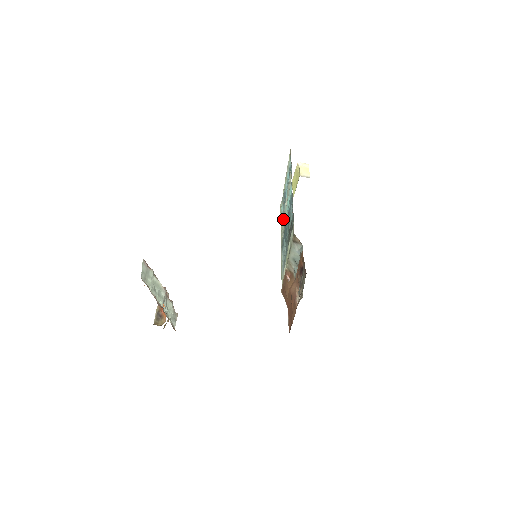
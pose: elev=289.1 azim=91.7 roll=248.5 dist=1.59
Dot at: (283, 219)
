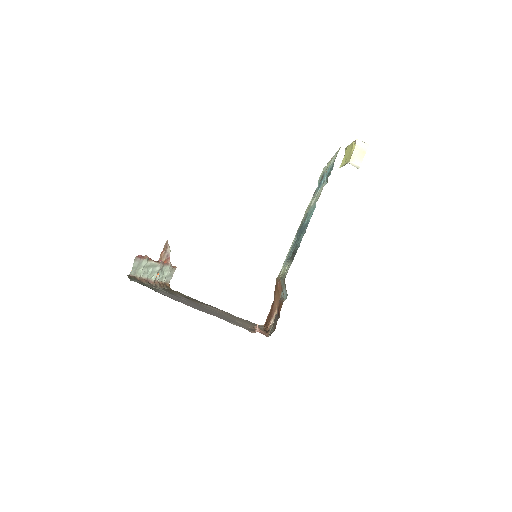
Dot at: (310, 204)
